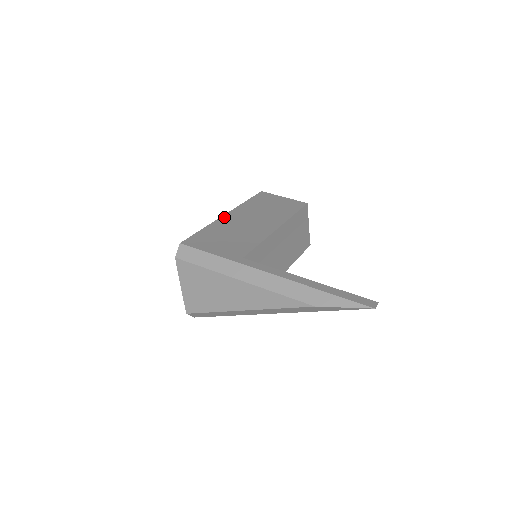
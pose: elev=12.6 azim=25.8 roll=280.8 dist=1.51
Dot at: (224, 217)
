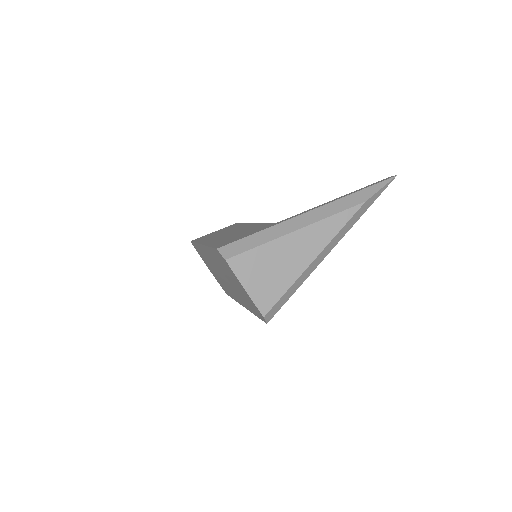
Dot at: (205, 243)
